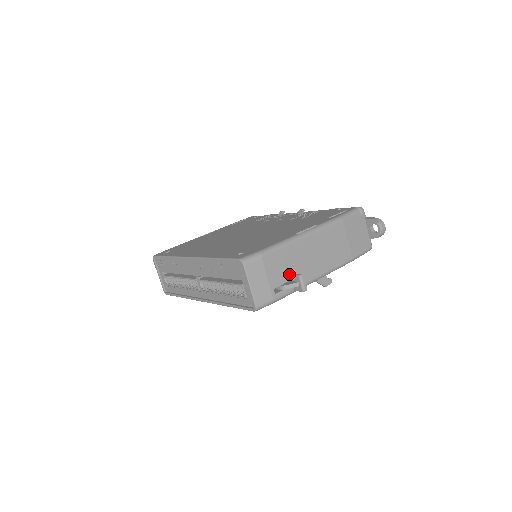
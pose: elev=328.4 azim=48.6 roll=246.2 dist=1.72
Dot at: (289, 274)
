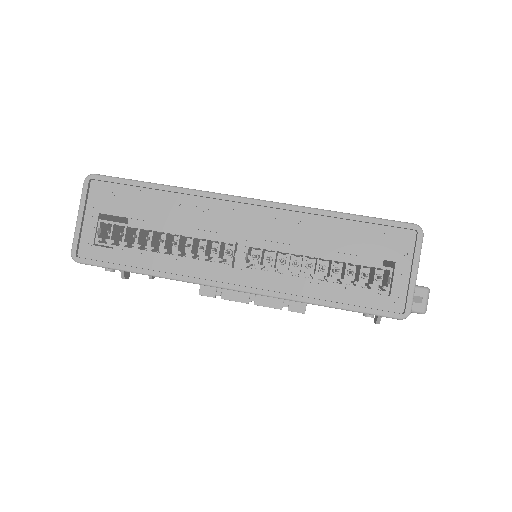
Dot at: occluded
